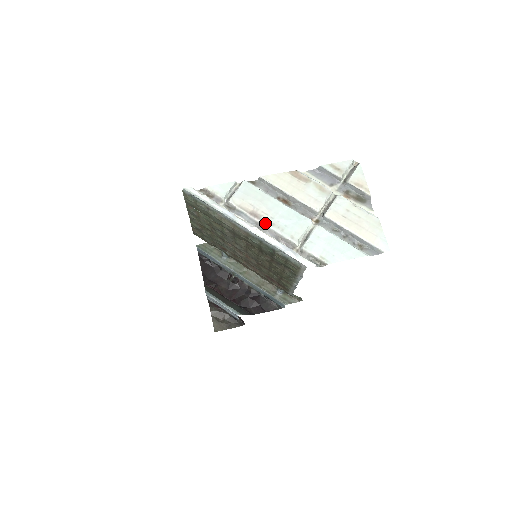
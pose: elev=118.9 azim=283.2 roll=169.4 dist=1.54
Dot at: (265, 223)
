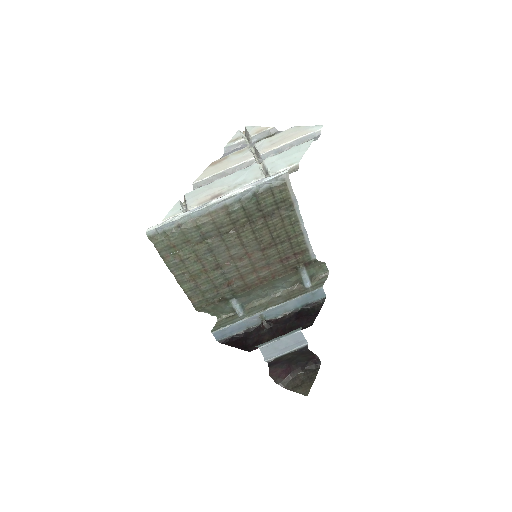
Dot at: (229, 192)
